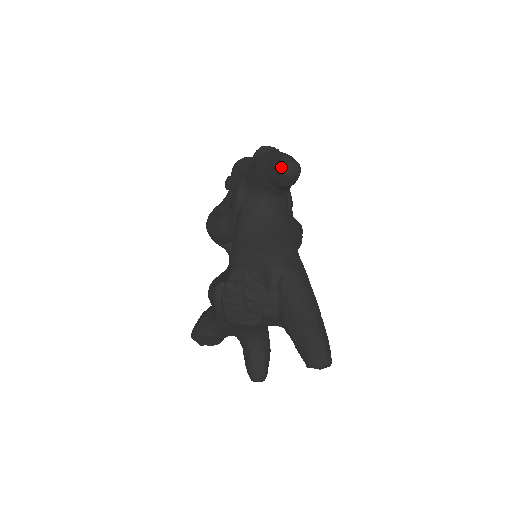
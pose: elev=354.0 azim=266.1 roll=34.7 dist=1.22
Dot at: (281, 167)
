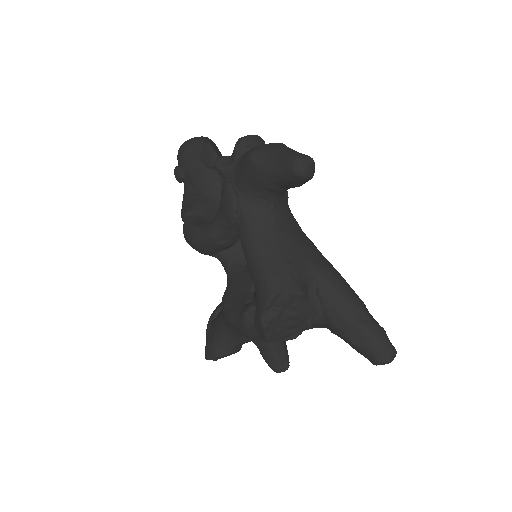
Dot at: (298, 170)
